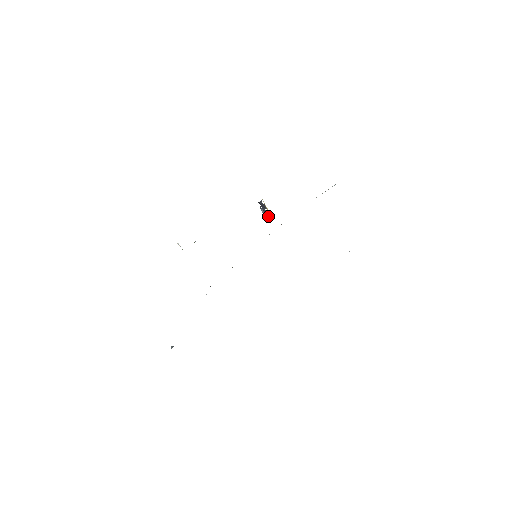
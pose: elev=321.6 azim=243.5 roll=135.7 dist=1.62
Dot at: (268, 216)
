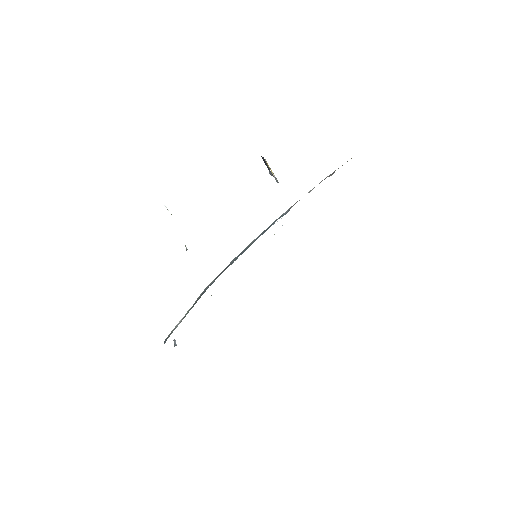
Dot at: (272, 174)
